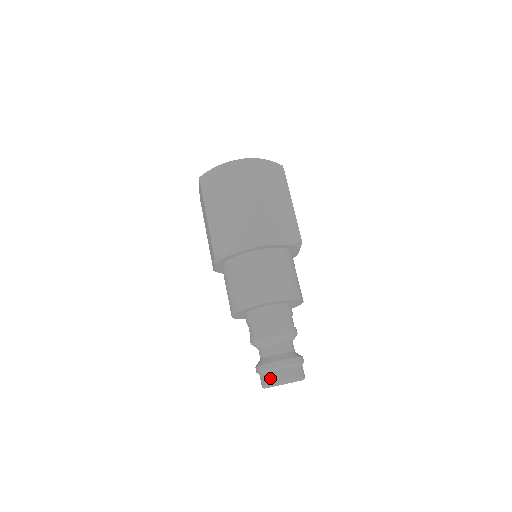
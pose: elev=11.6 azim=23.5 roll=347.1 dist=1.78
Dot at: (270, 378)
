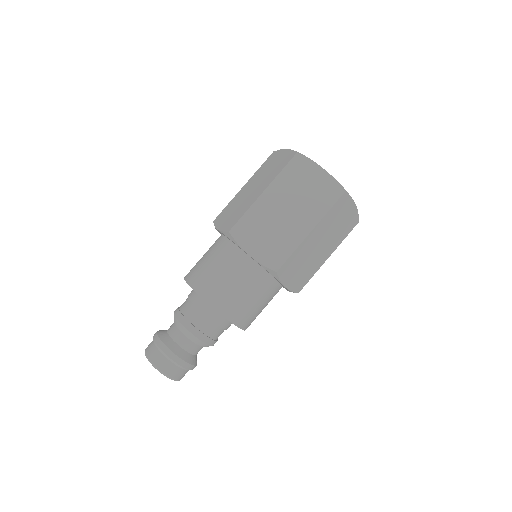
Dot at: (158, 359)
